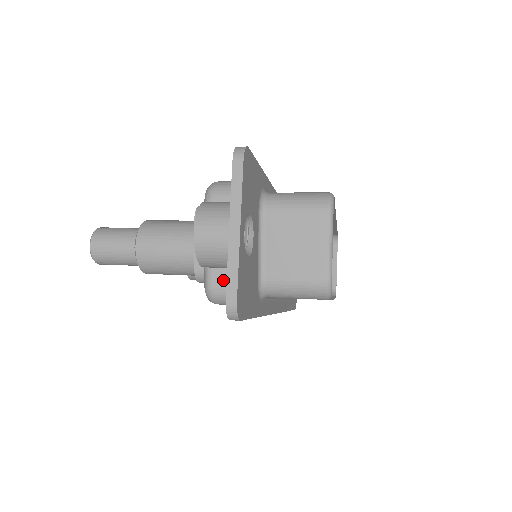
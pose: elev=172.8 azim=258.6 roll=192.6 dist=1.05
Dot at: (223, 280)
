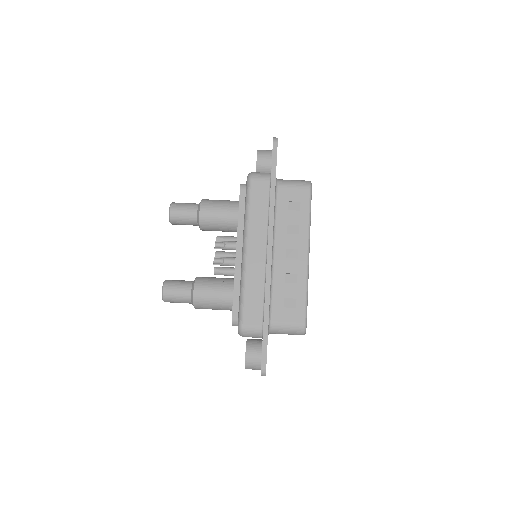
Dot at: occluded
